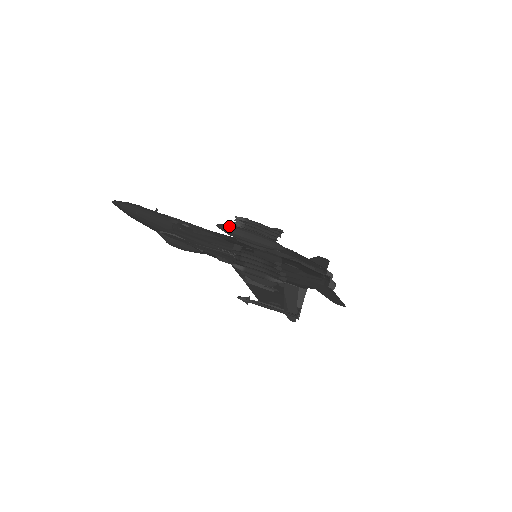
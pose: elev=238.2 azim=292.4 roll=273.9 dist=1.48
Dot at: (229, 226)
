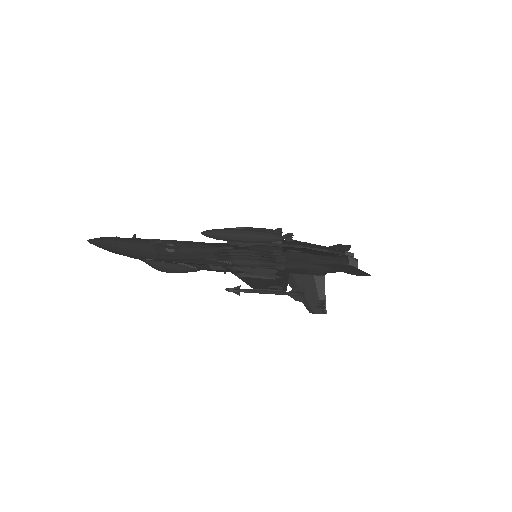
Dot at: (214, 230)
